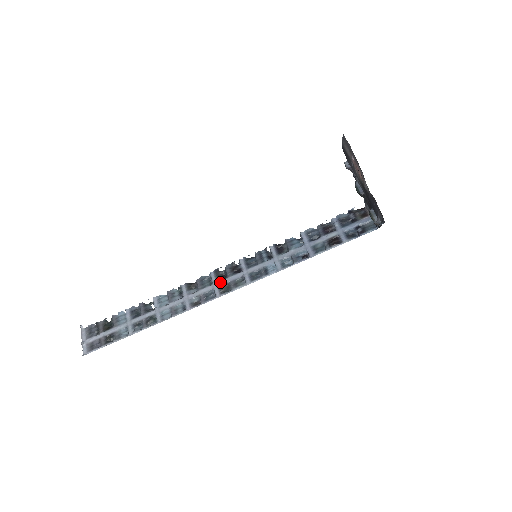
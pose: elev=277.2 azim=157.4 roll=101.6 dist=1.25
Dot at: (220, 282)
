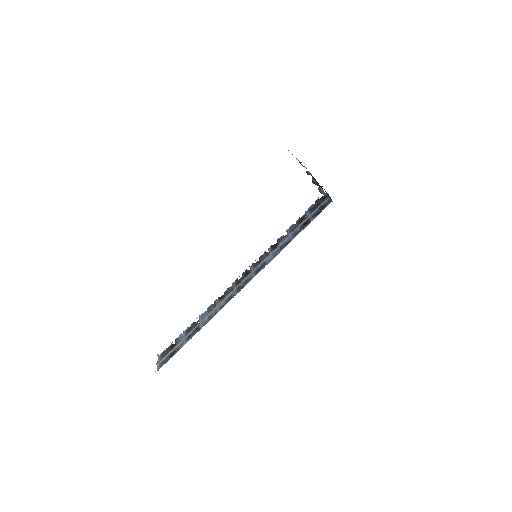
Dot at: (237, 286)
